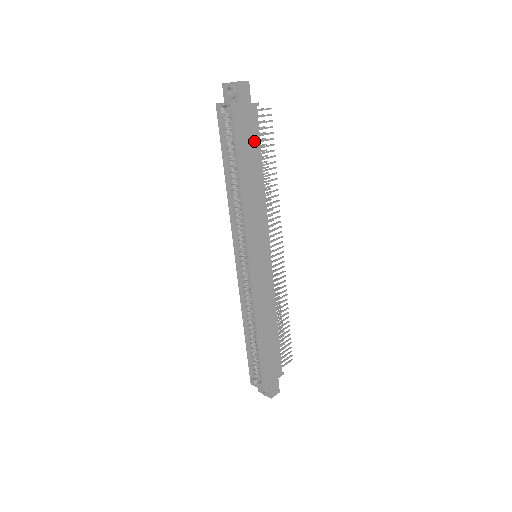
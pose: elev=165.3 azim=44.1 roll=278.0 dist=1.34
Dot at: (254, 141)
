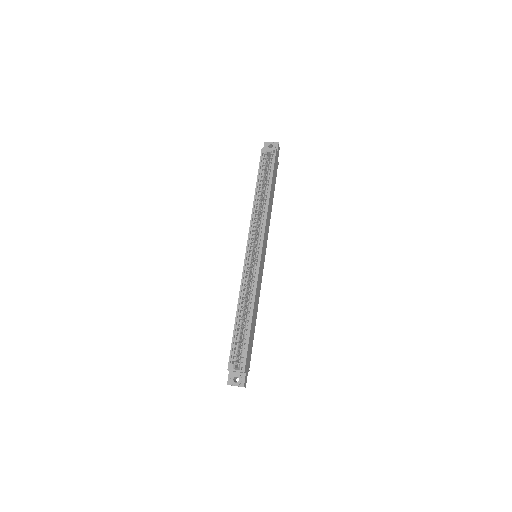
Dot at: (275, 180)
